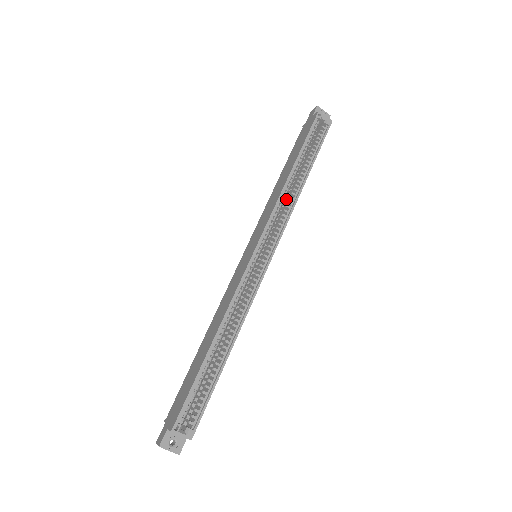
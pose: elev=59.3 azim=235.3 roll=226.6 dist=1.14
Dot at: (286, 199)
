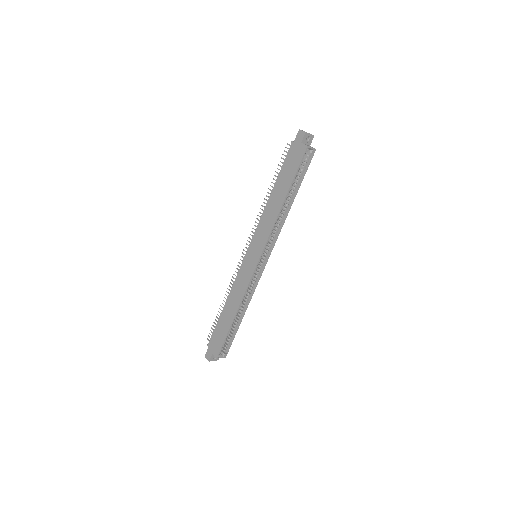
Dot at: occluded
